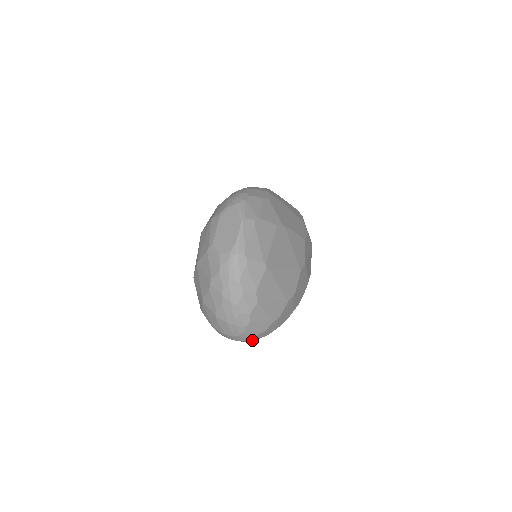
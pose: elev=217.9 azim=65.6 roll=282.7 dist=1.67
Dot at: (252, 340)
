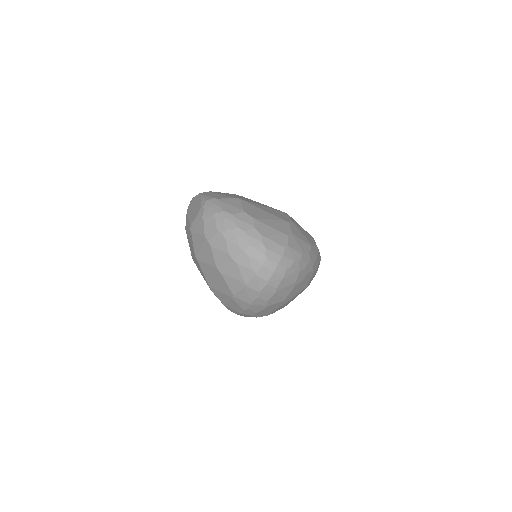
Dot at: (288, 267)
